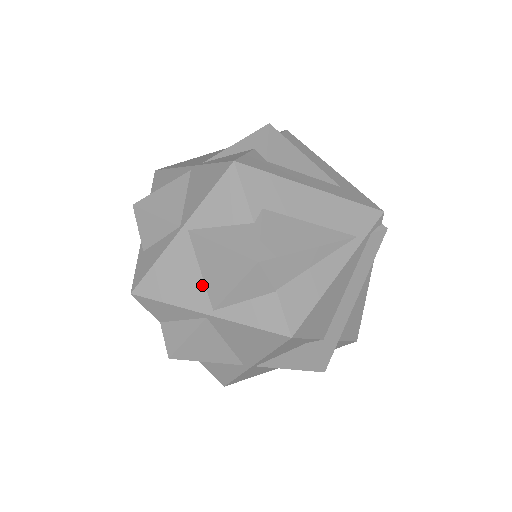
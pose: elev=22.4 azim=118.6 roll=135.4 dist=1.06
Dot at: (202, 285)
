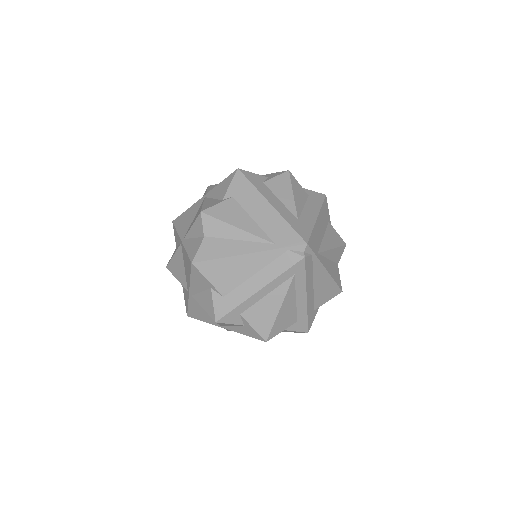
Dot at: (190, 225)
